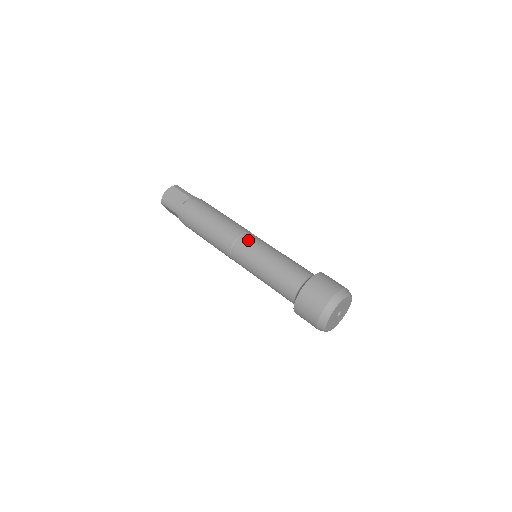
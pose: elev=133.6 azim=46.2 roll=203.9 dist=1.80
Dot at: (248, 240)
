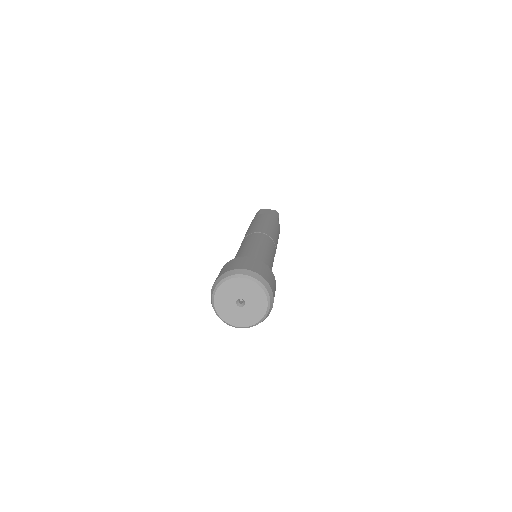
Dot at: (264, 237)
